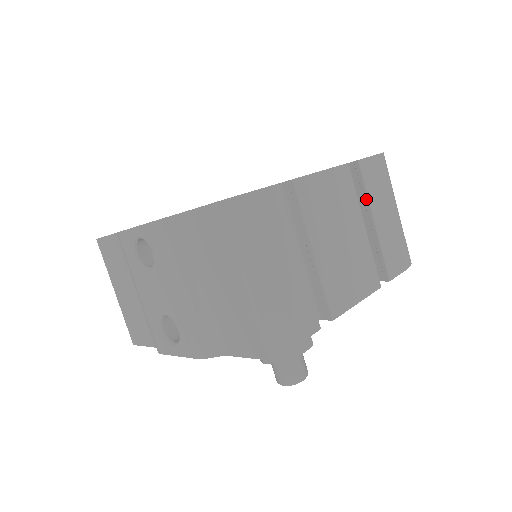
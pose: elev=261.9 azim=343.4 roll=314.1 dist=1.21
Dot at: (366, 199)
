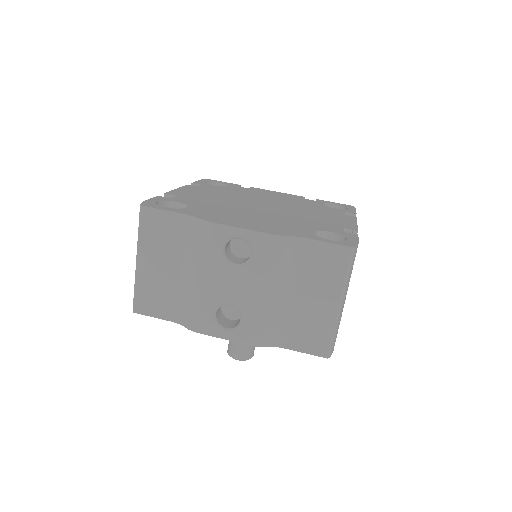
Dot at: occluded
